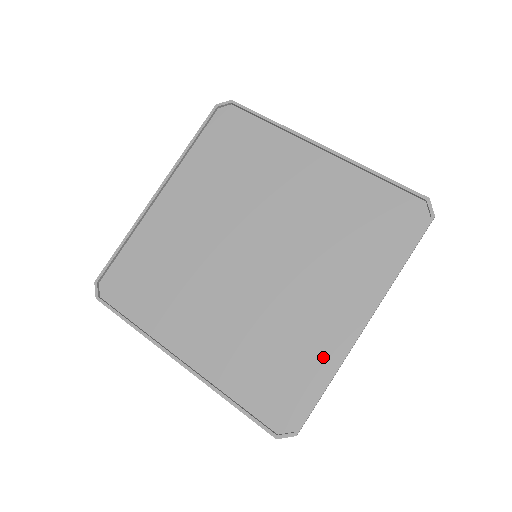
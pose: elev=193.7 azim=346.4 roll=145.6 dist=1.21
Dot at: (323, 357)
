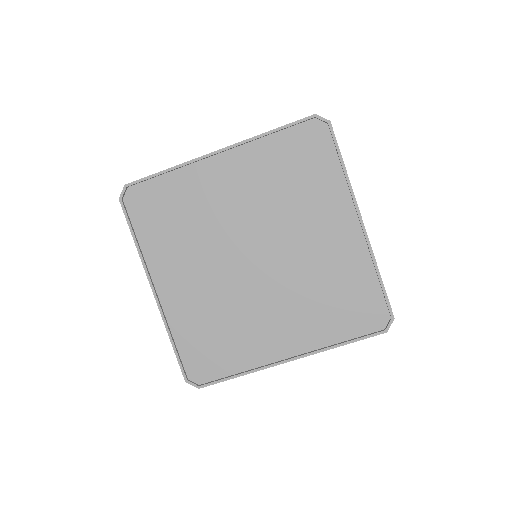
Dot at: (361, 265)
